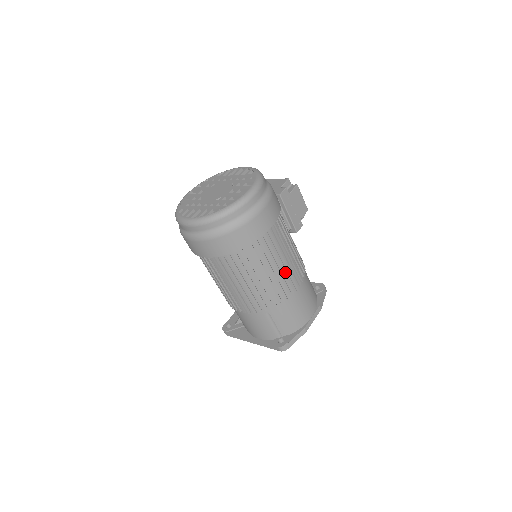
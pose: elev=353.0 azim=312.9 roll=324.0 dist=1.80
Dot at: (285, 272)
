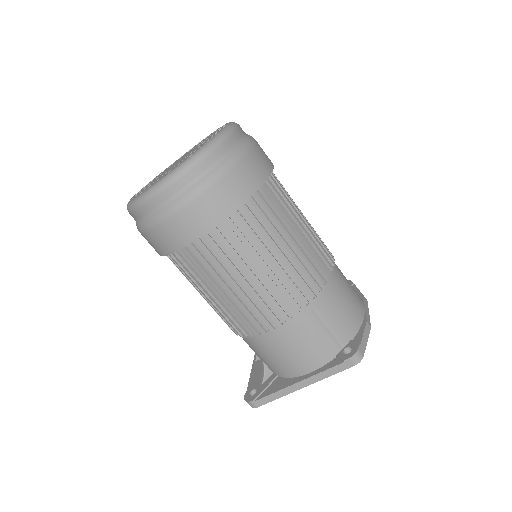
Dot at: occluded
